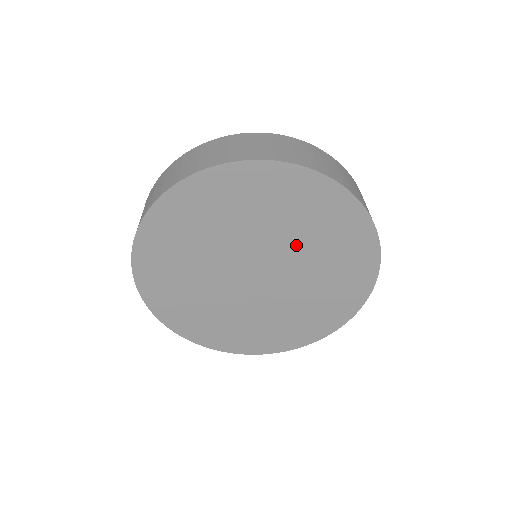
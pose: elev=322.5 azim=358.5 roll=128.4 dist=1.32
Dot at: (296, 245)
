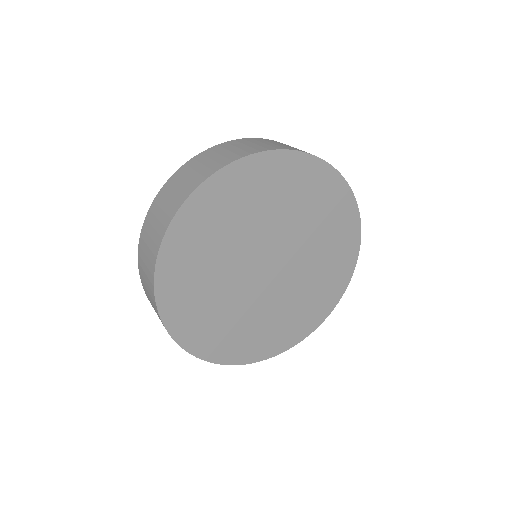
Dot at: (307, 241)
